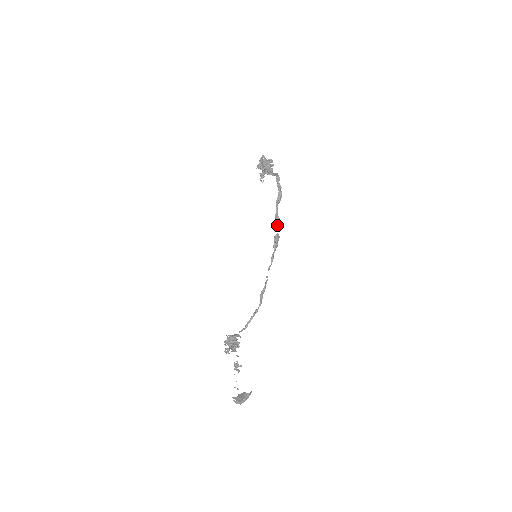
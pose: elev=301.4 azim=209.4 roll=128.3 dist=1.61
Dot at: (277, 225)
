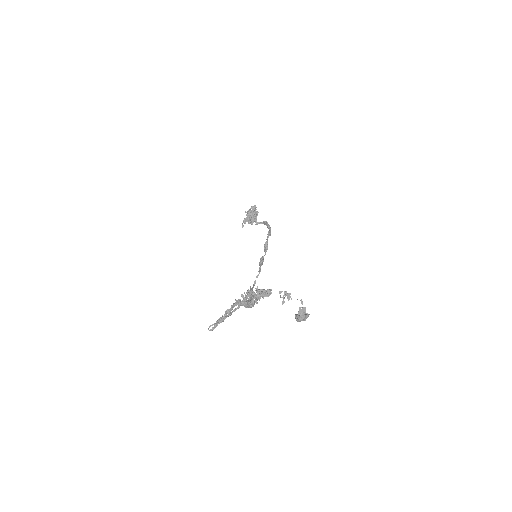
Dot at: (265, 250)
